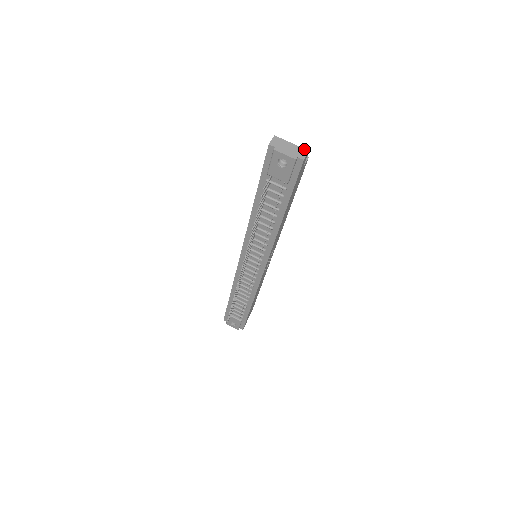
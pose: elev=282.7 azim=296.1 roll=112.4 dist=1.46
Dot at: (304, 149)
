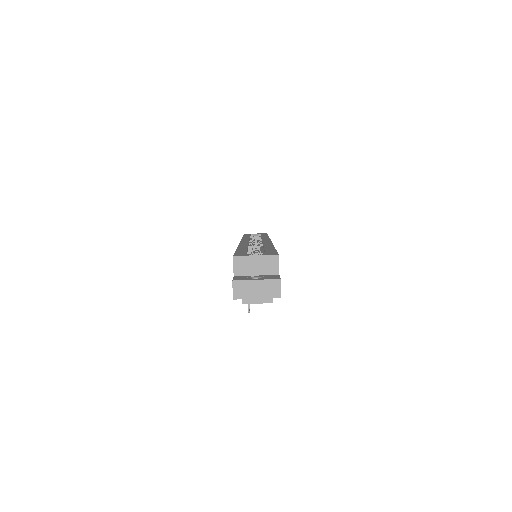
Dot at: (274, 280)
